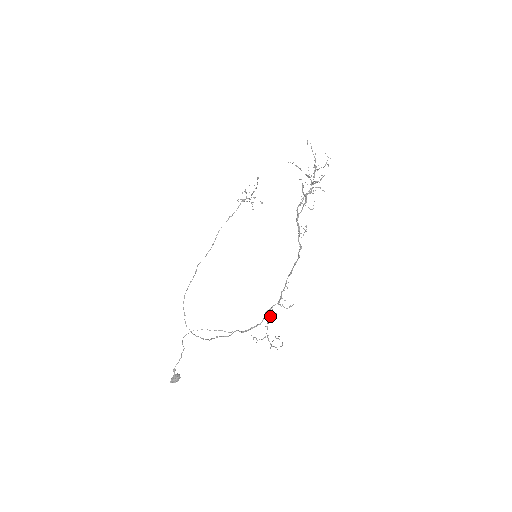
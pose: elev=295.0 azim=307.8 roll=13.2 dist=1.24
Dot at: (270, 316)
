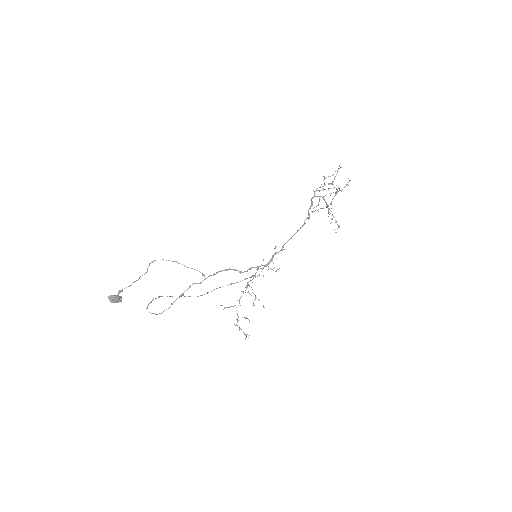
Dot at: occluded
